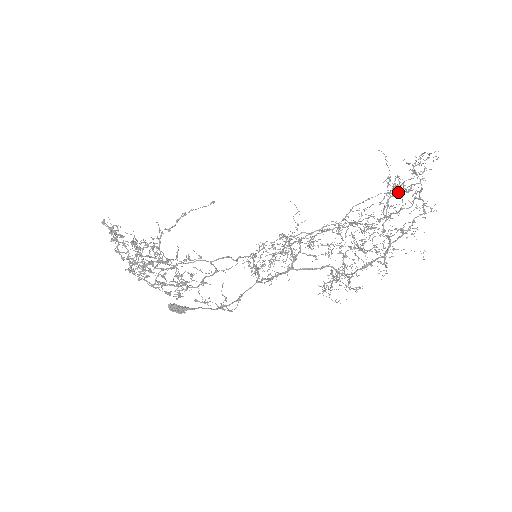
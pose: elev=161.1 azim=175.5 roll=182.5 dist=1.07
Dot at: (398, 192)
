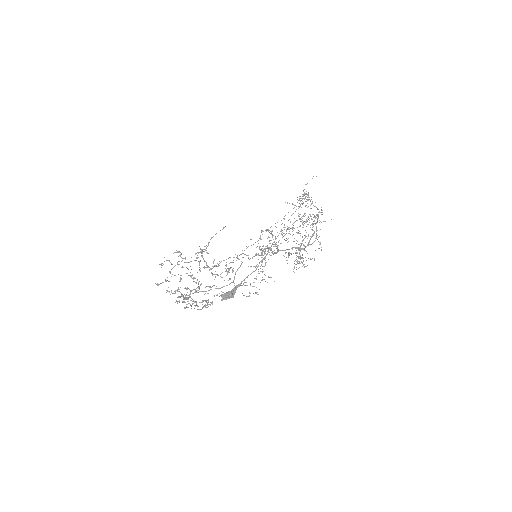
Dot at: occluded
